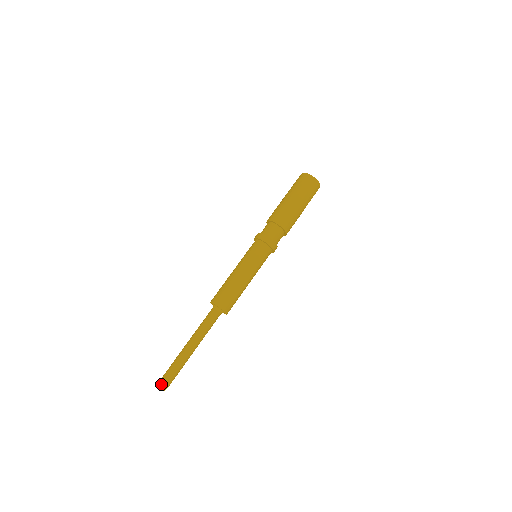
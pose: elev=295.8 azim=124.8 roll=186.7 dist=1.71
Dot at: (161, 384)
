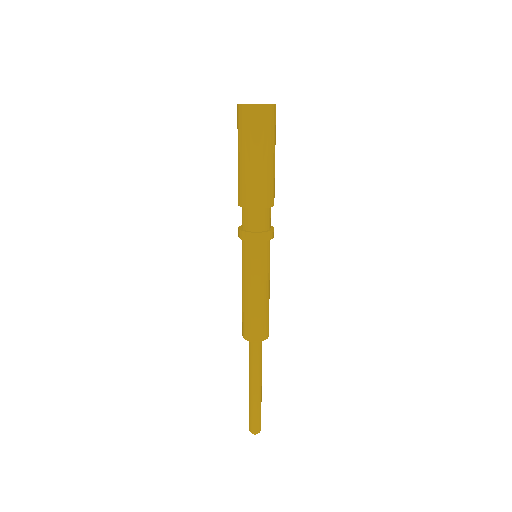
Dot at: (254, 432)
